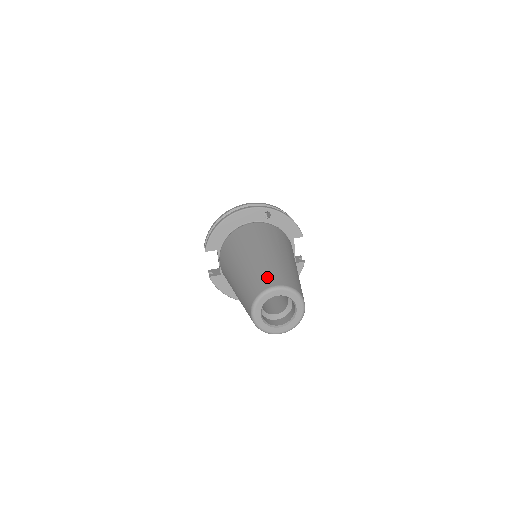
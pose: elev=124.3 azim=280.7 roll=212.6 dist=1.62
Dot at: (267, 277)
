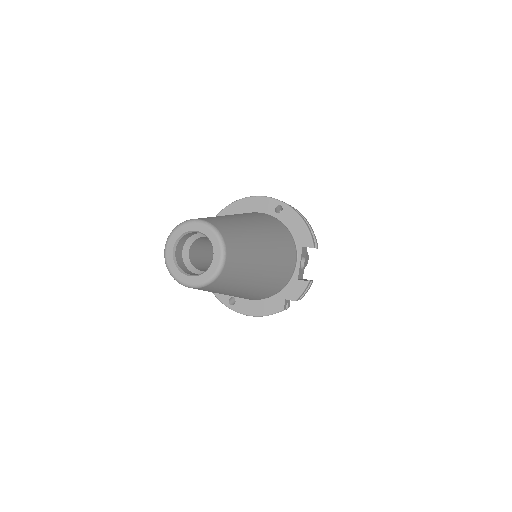
Dot at: occluded
